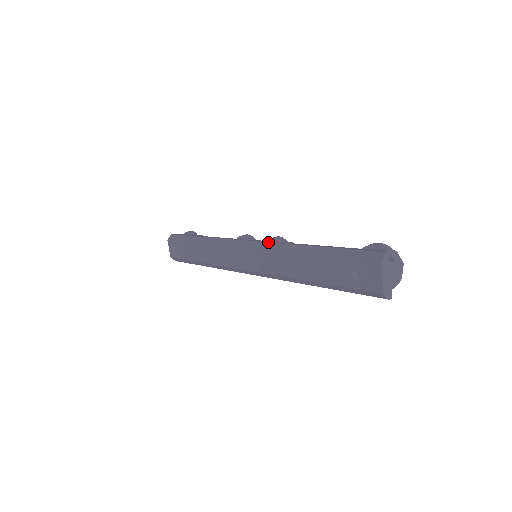
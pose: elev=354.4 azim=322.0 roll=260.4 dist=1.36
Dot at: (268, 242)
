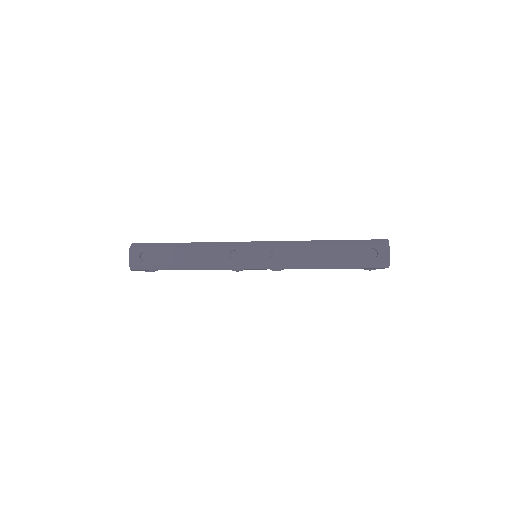
Dot at: (281, 241)
